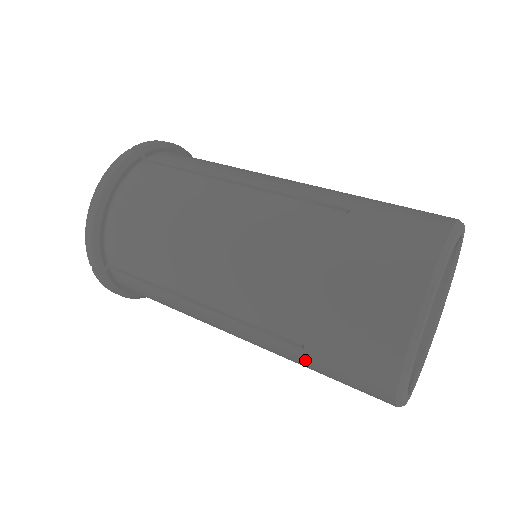
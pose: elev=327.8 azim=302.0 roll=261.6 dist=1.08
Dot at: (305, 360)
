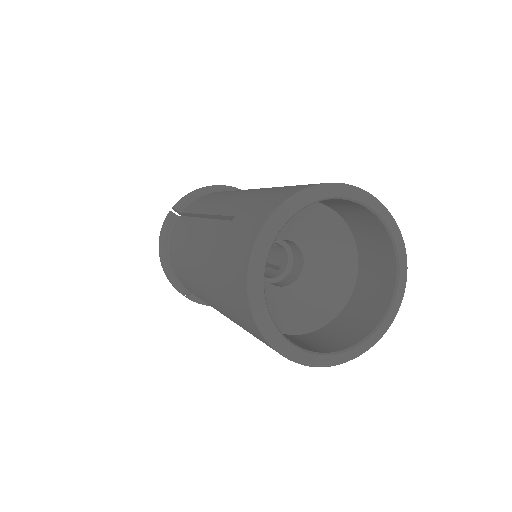
Dot at: (224, 235)
